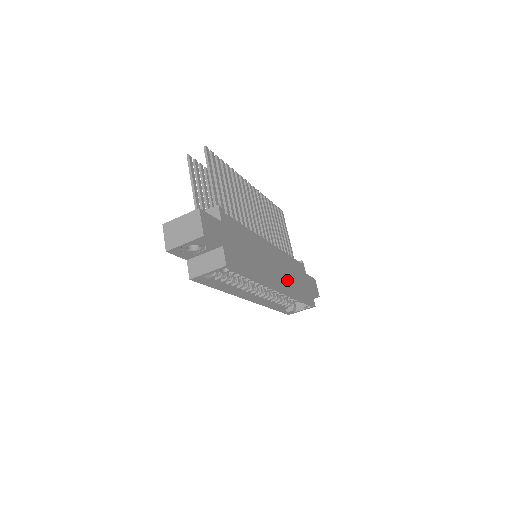
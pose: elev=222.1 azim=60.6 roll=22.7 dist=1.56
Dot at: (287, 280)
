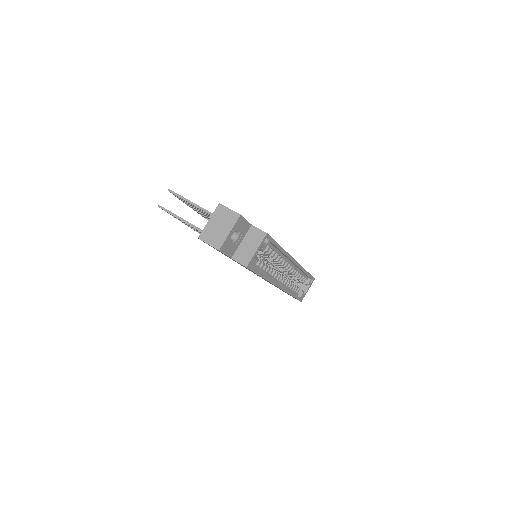
Dot at: occluded
